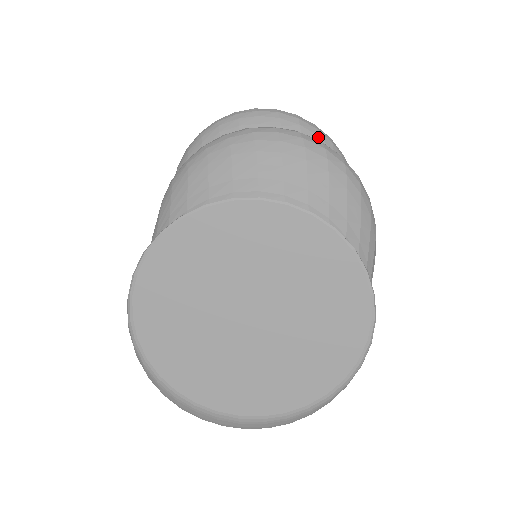
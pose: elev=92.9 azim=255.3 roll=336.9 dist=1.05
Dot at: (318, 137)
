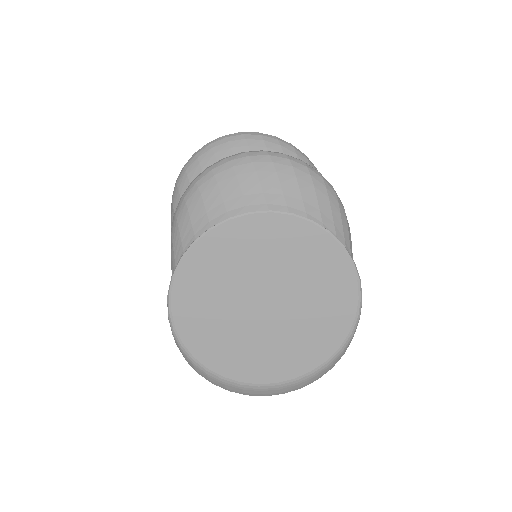
Dot at: (281, 146)
